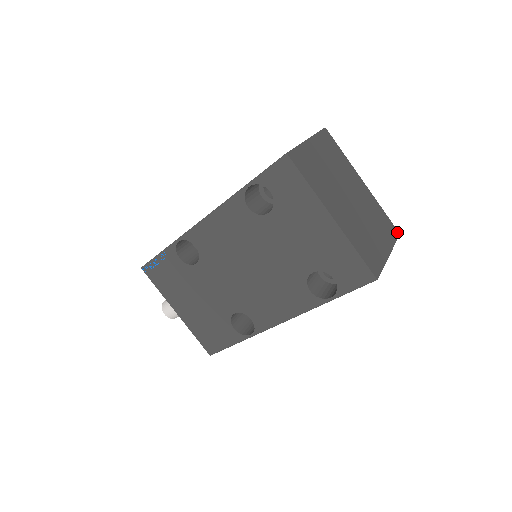
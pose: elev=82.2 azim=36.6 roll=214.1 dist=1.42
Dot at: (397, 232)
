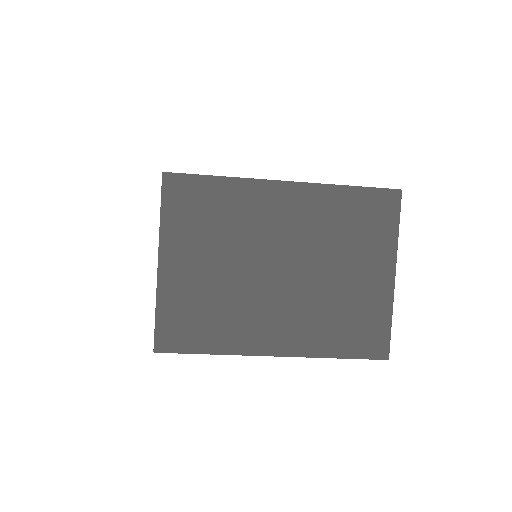
Dot at: (394, 195)
